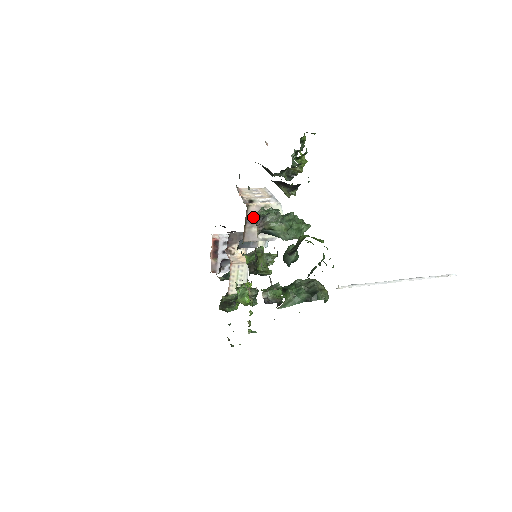
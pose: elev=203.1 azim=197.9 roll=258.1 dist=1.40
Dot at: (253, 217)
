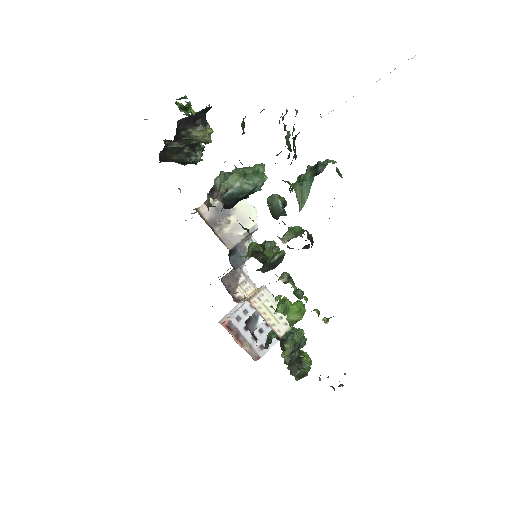
Dot at: (206, 204)
